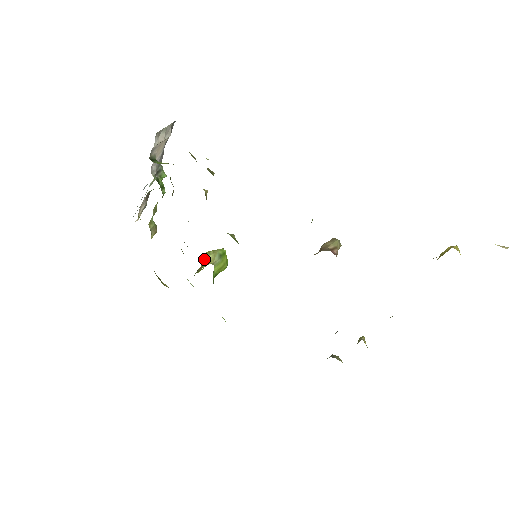
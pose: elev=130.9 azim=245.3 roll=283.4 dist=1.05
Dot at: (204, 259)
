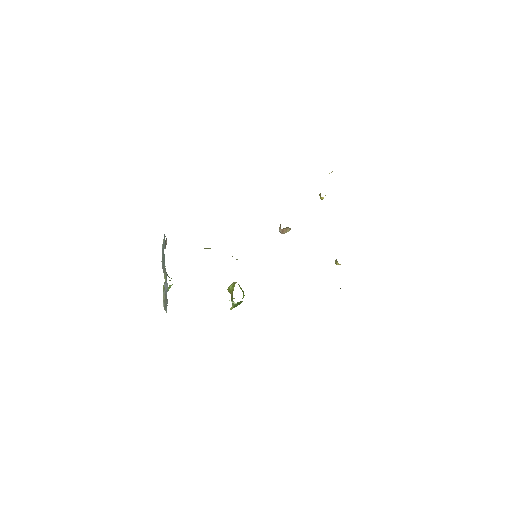
Dot at: (230, 291)
